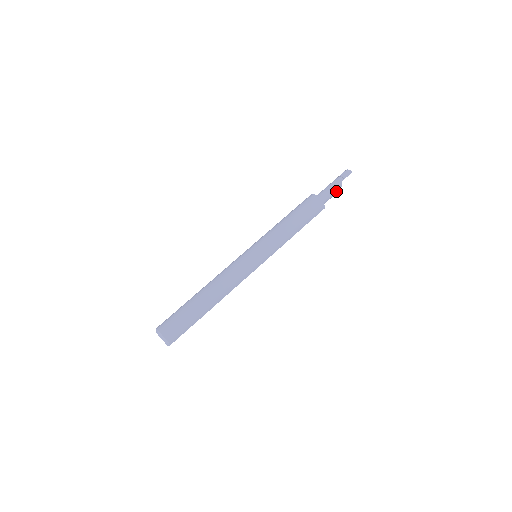
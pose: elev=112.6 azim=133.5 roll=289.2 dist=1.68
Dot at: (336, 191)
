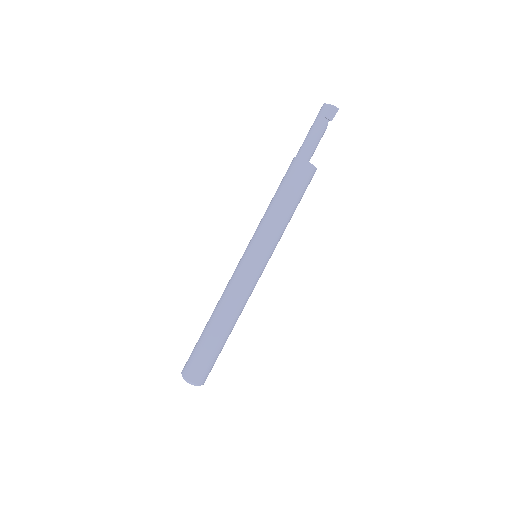
Dot at: occluded
